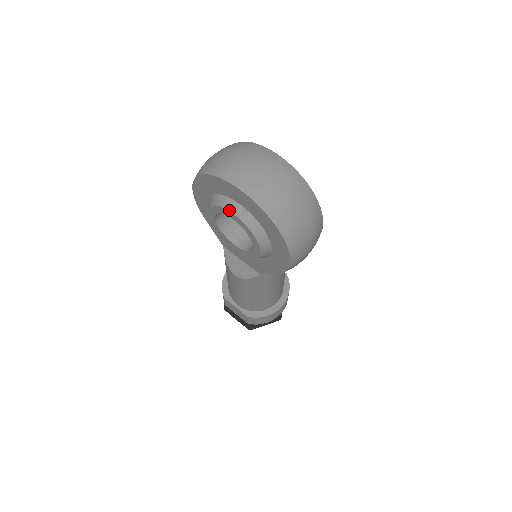
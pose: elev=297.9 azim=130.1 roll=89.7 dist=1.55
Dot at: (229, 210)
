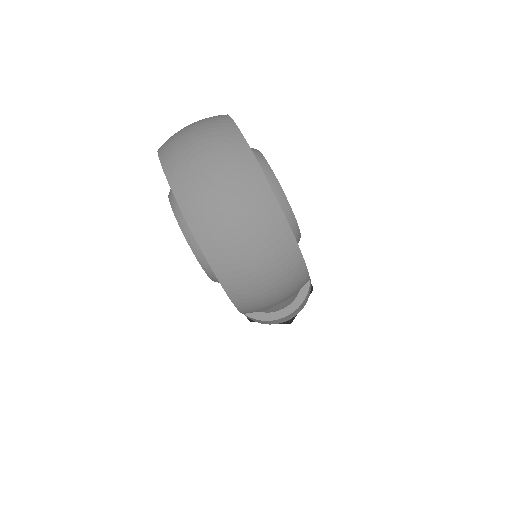
Dot at: (175, 214)
